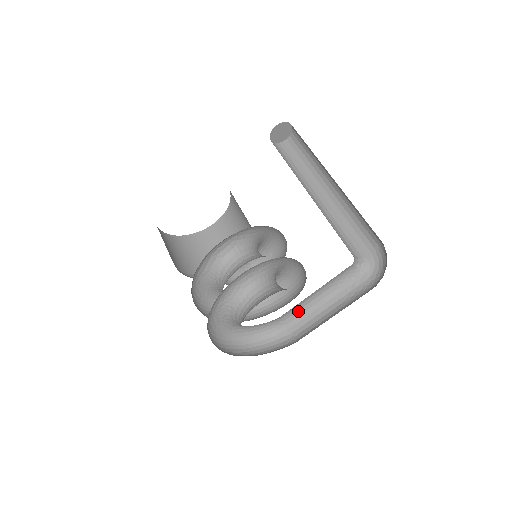
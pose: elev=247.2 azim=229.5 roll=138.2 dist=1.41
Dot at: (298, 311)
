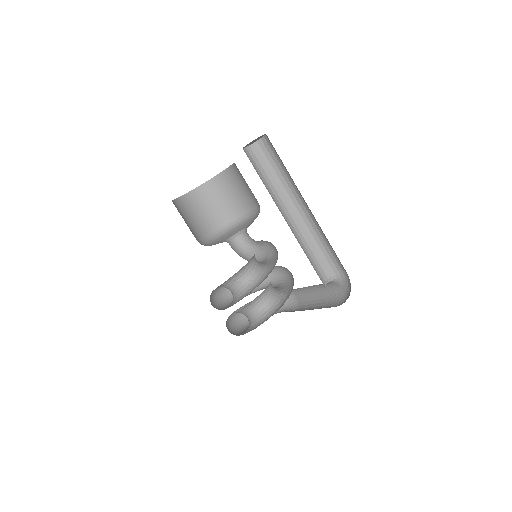
Dot at: (296, 289)
